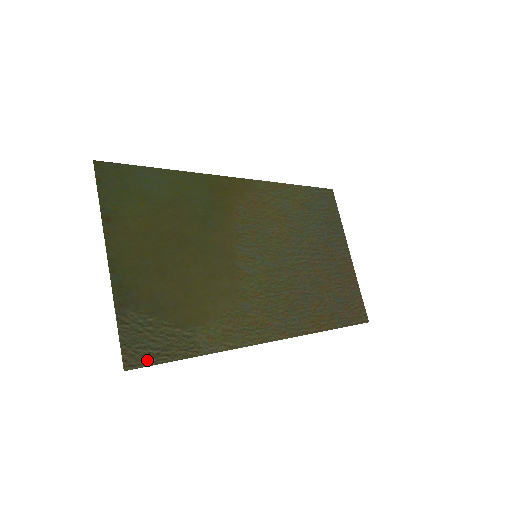
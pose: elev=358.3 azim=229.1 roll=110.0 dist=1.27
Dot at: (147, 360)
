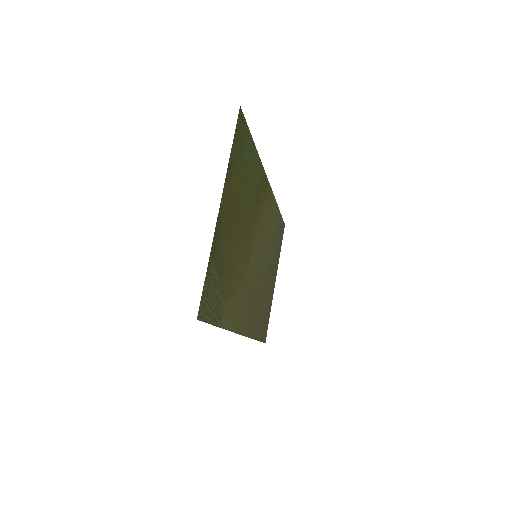
Dot at: (206, 316)
